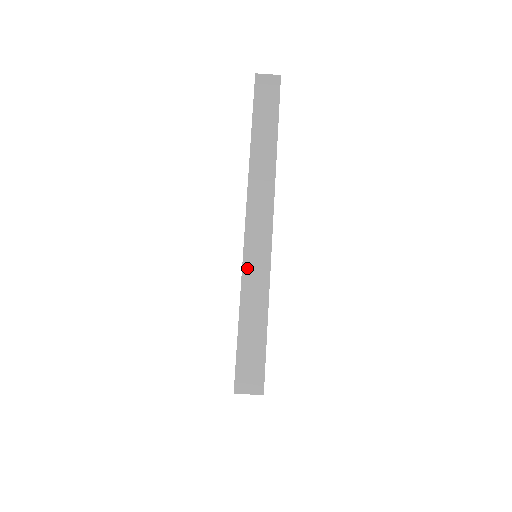
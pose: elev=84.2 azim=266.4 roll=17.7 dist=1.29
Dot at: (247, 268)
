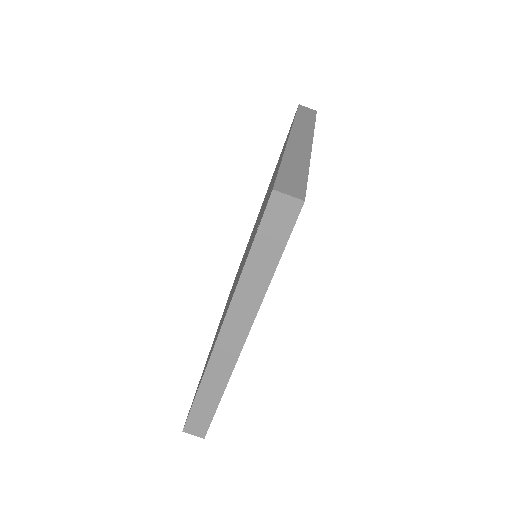
Dot at: (211, 367)
